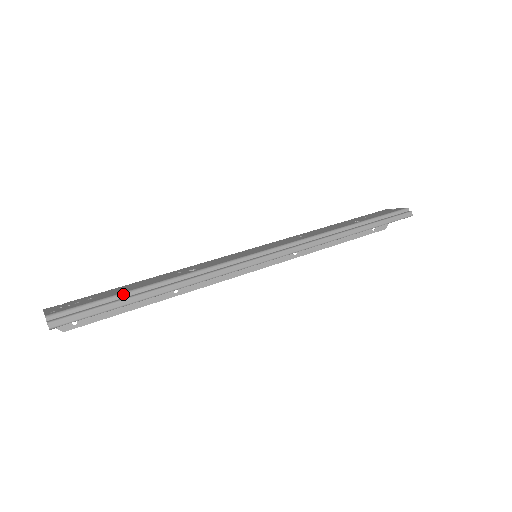
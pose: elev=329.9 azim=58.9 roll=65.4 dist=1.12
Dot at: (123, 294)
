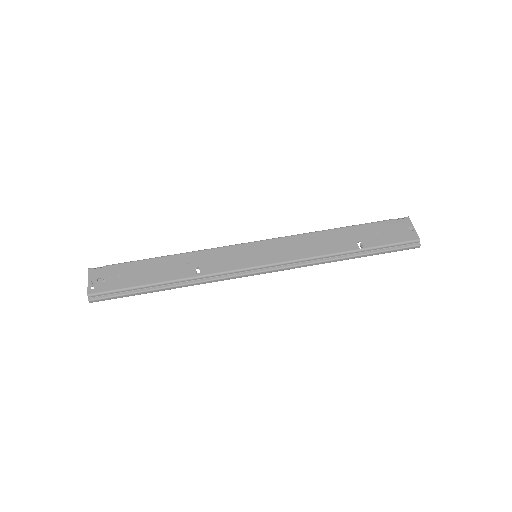
Dot at: (140, 287)
